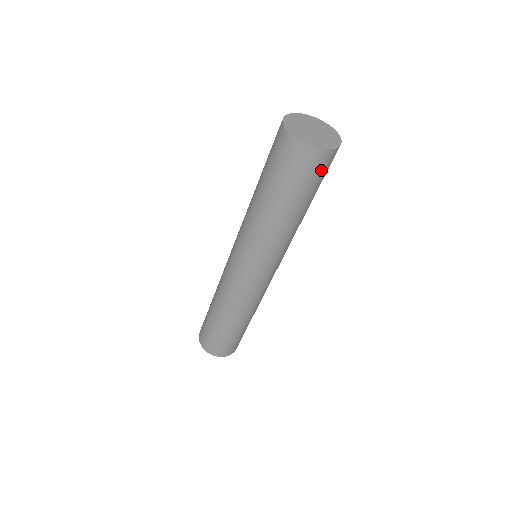
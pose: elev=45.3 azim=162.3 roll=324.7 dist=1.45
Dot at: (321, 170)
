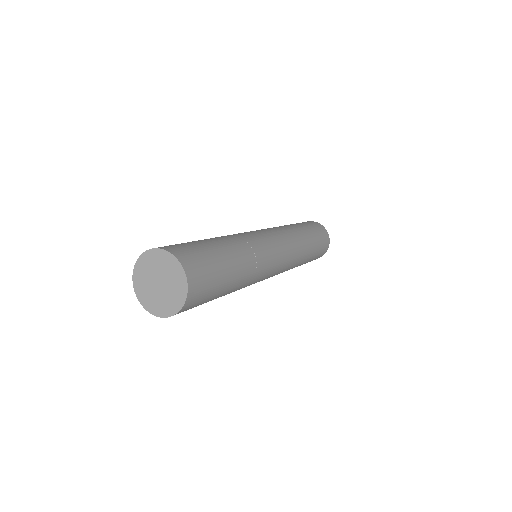
Dot at: occluded
